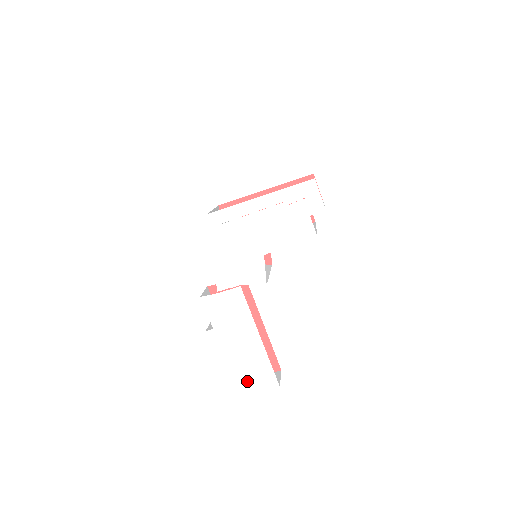
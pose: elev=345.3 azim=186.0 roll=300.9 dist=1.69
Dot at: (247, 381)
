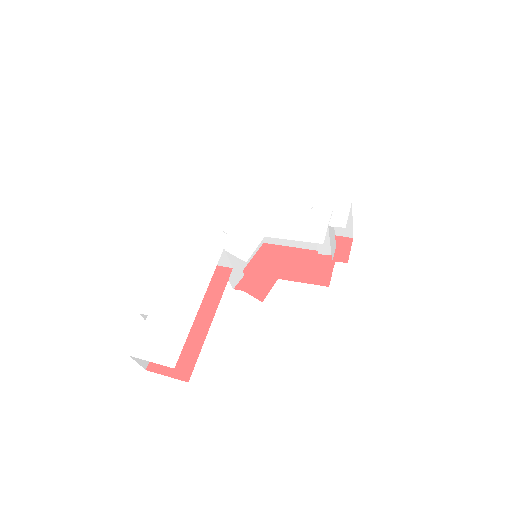
Dot at: (149, 342)
